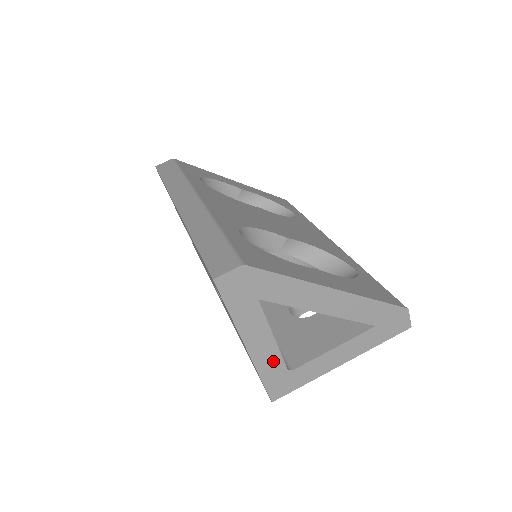
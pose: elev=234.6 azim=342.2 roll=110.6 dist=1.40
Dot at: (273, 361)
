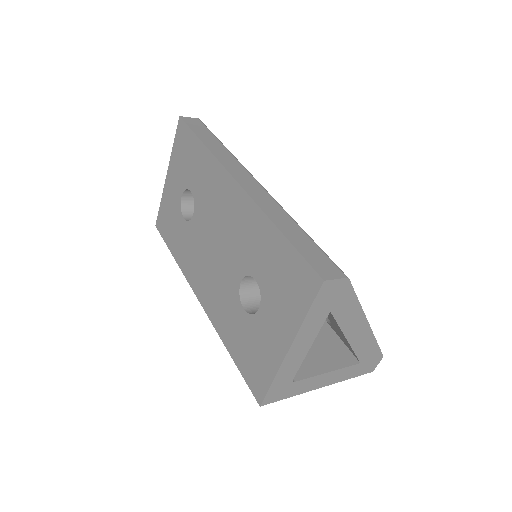
Dot at: (292, 369)
